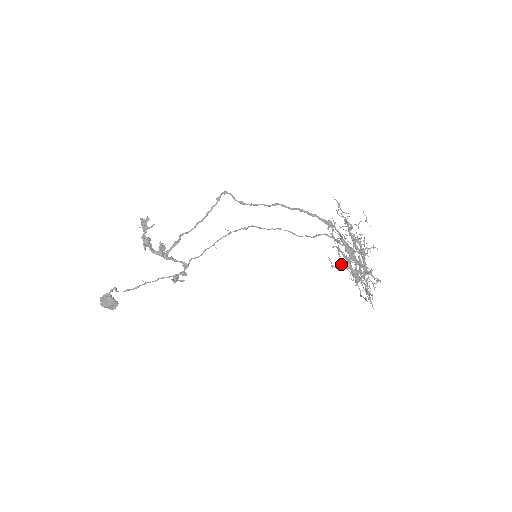
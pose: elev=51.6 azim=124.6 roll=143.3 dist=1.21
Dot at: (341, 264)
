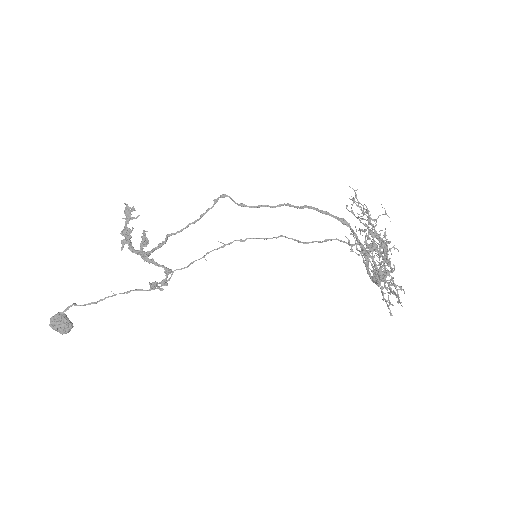
Dot at: (362, 249)
